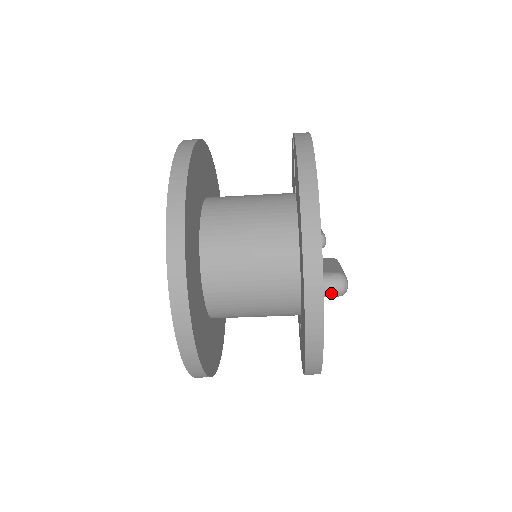
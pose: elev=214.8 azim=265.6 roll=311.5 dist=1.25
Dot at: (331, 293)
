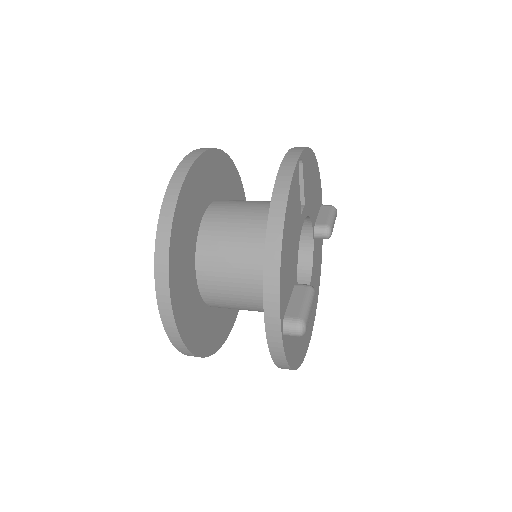
Dot at: (290, 335)
